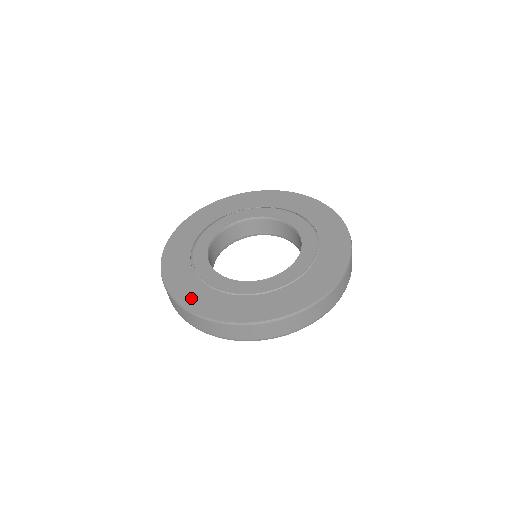
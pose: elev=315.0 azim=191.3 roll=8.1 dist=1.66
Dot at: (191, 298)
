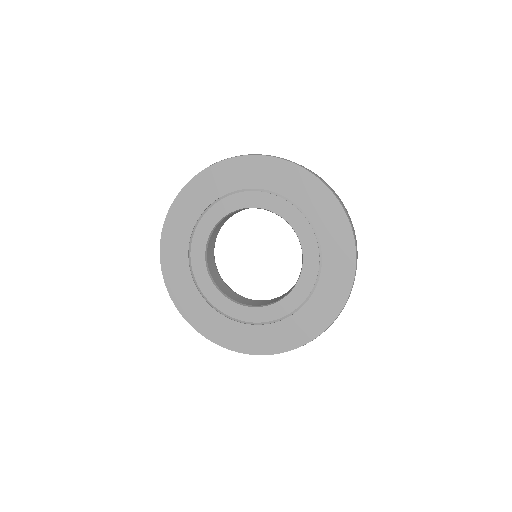
Dot at: (267, 344)
